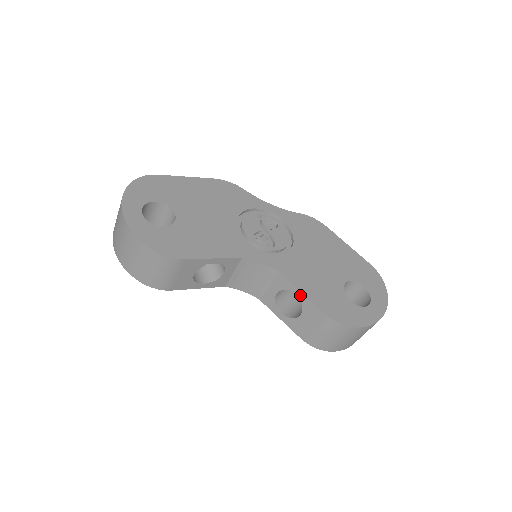
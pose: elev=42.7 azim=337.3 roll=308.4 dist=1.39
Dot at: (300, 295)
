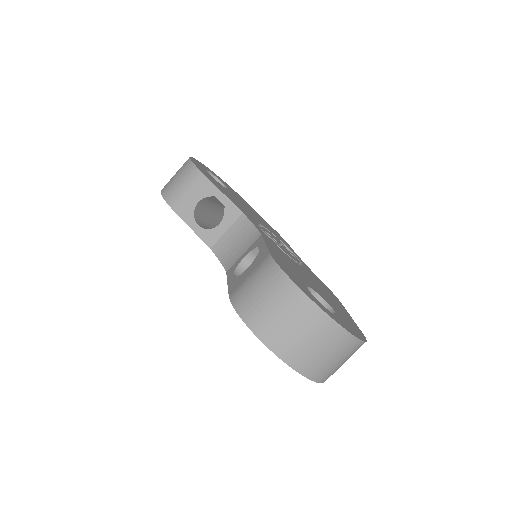
Dot at: (262, 246)
